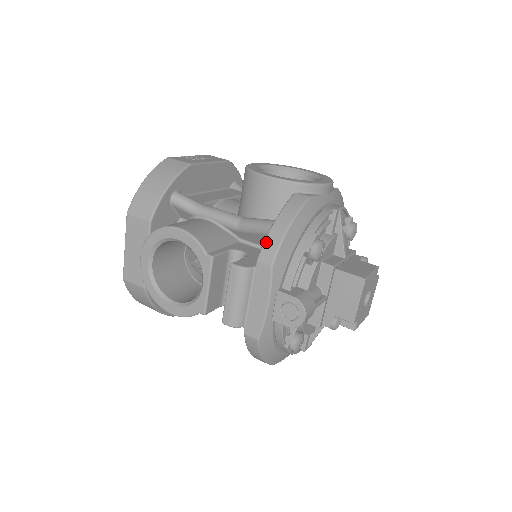
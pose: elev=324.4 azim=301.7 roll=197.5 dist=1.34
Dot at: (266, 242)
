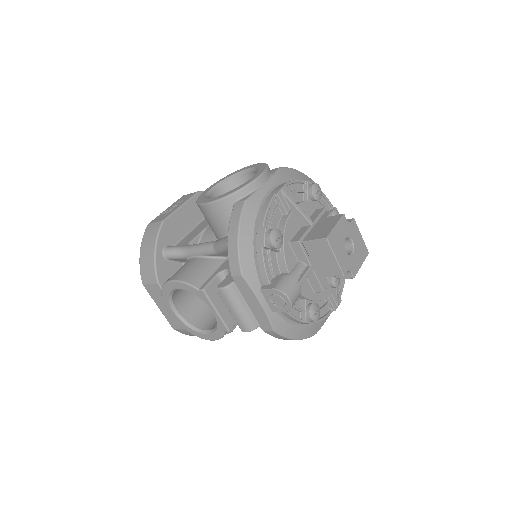
Dot at: (229, 259)
